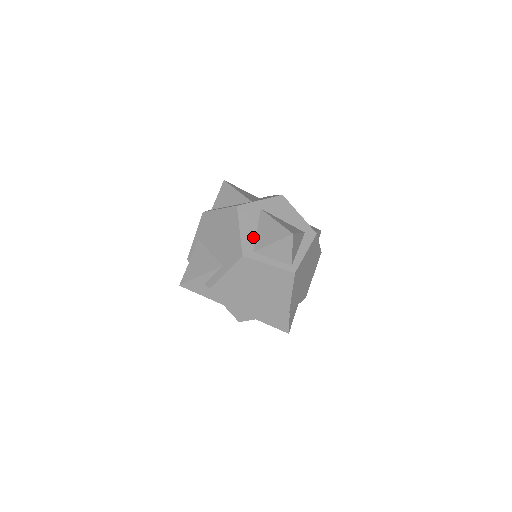
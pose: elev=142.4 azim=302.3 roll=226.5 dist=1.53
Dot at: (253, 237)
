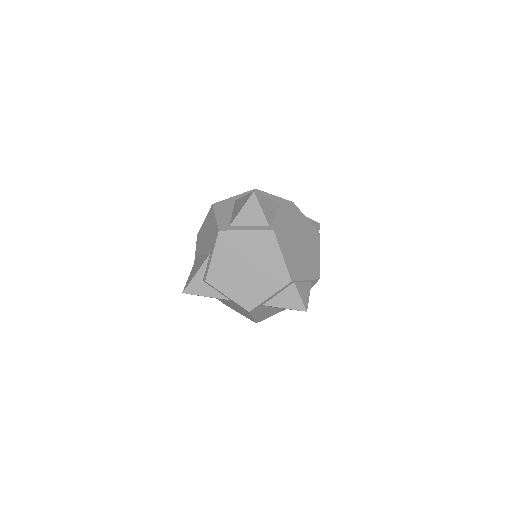
Dot at: (229, 218)
